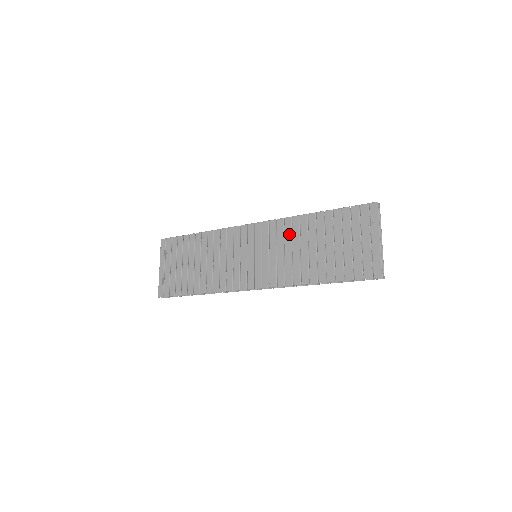
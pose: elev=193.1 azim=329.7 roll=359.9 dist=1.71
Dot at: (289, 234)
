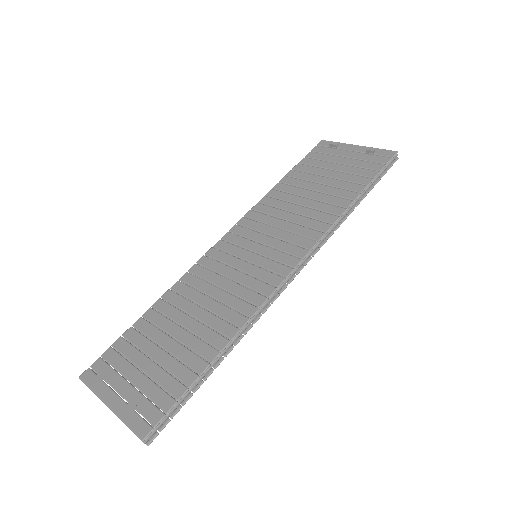
Dot at: (272, 210)
